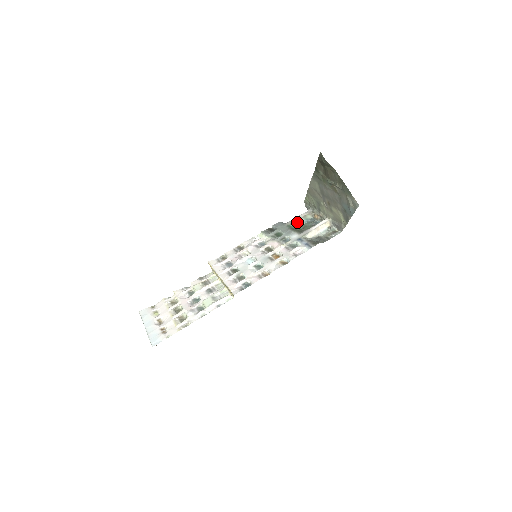
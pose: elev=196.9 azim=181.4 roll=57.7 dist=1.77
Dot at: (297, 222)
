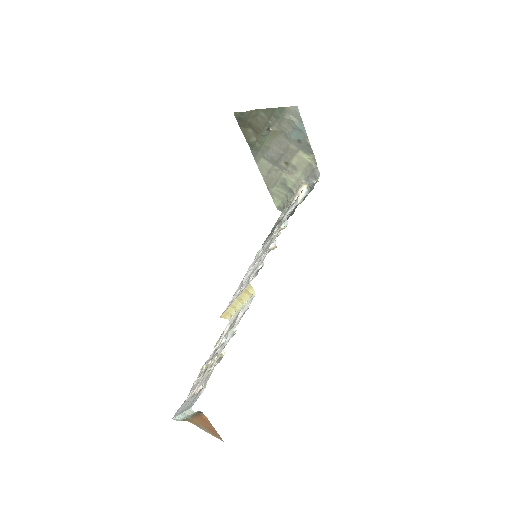
Dot at: occluded
